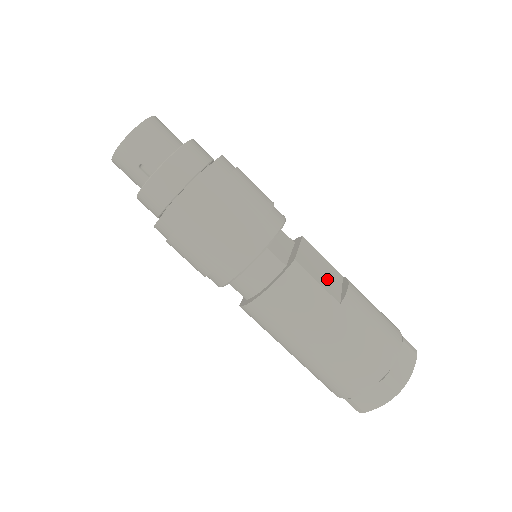
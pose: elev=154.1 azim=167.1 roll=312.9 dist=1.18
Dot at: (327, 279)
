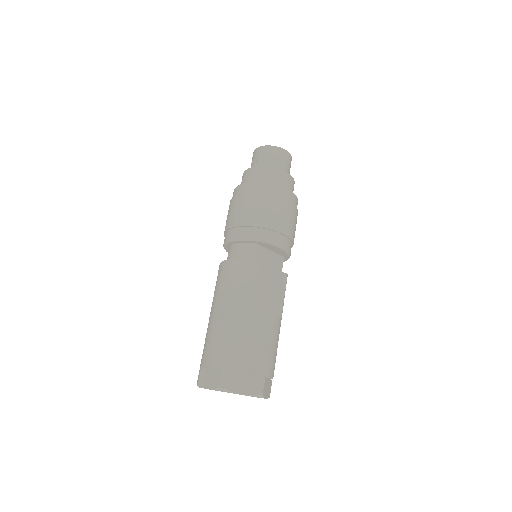
Dot at: (266, 296)
